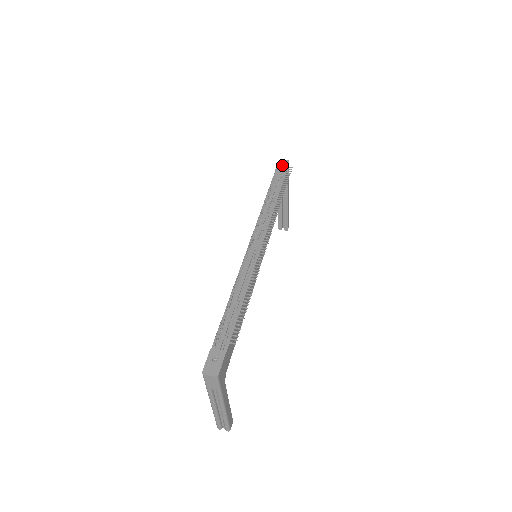
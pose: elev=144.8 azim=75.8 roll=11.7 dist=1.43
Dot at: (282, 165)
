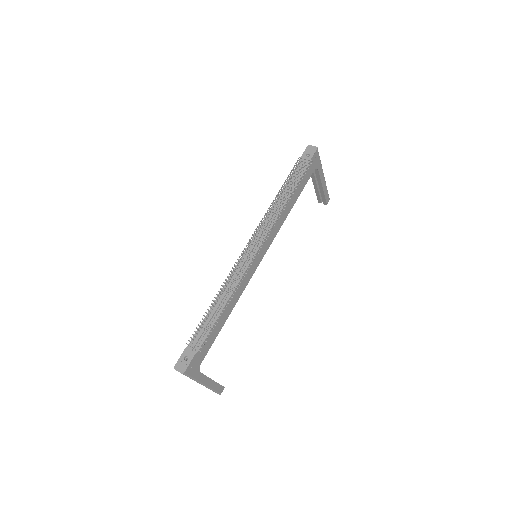
Dot at: (308, 153)
